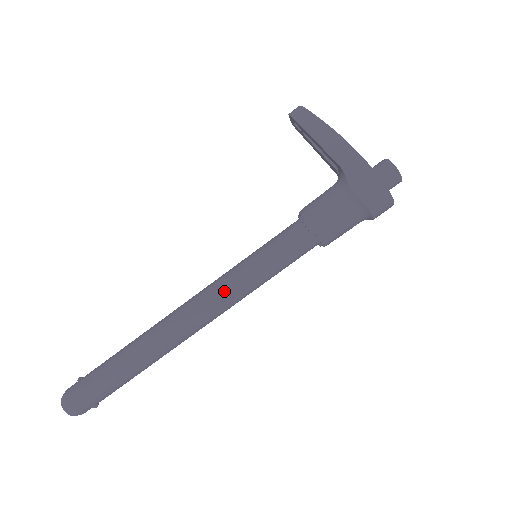
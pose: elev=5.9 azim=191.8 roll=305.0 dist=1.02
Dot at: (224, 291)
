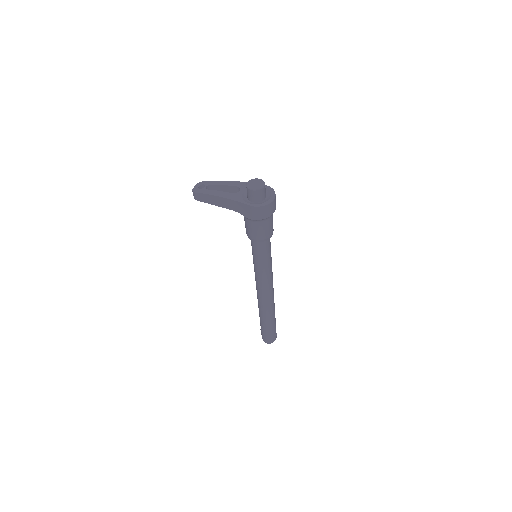
Dot at: (261, 281)
